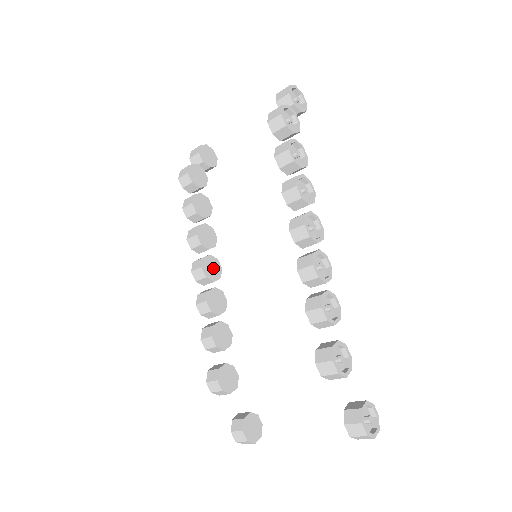
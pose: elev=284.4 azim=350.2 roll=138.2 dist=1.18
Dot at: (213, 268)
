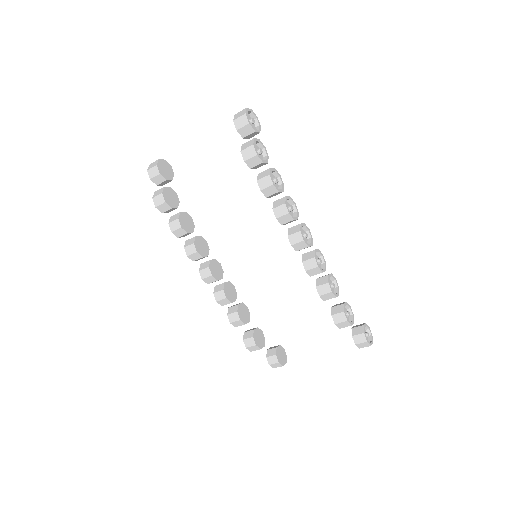
Dot at: (217, 269)
